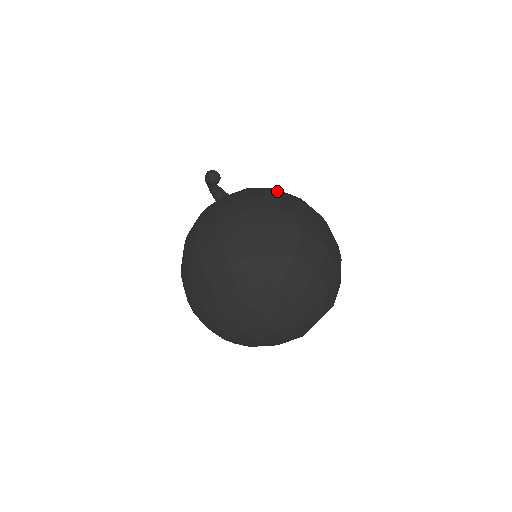
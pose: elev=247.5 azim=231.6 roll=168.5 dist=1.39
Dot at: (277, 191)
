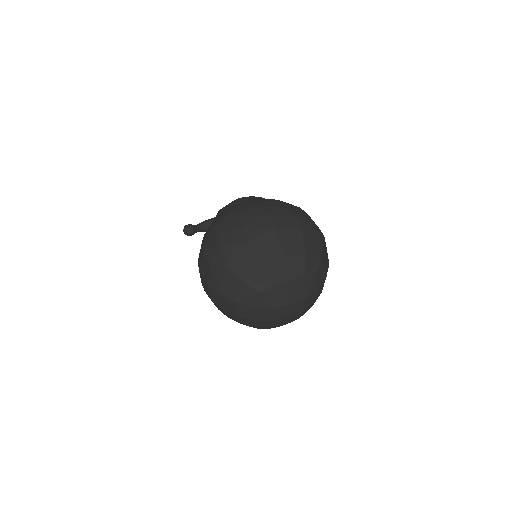
Dot at: (216, 226)
